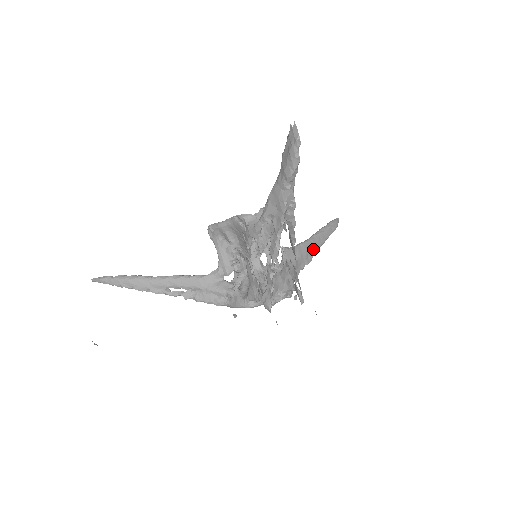
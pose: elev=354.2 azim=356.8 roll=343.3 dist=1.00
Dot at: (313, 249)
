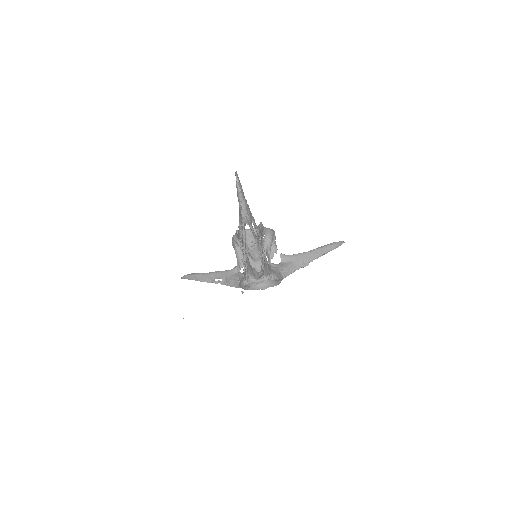
Dot at: (310, 258)
